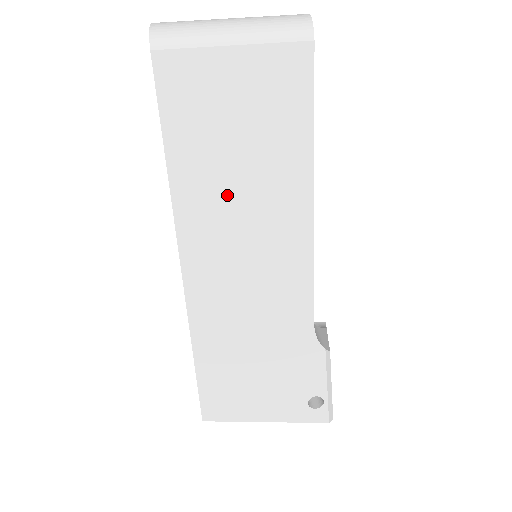
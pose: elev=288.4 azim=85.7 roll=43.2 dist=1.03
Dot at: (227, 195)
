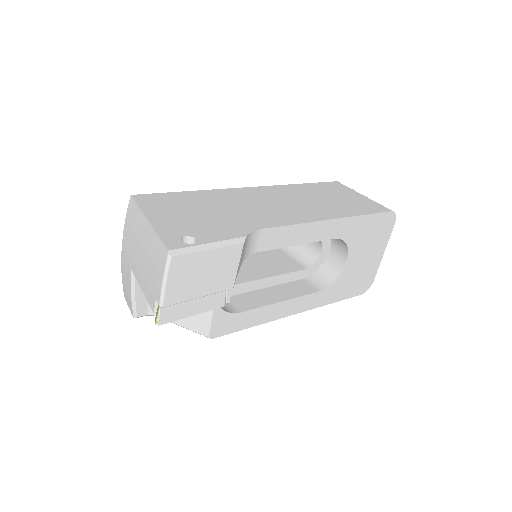
Dot at: (306, 197)
